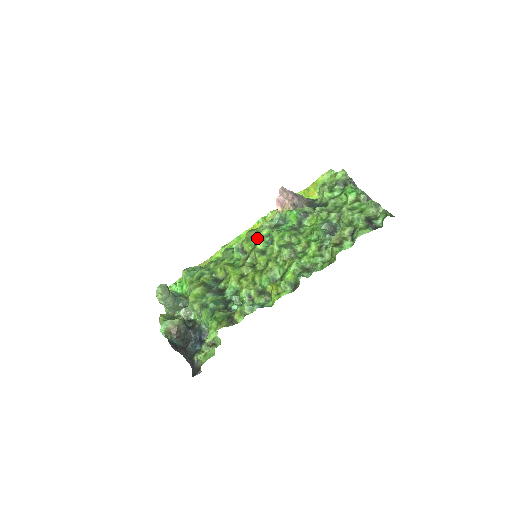
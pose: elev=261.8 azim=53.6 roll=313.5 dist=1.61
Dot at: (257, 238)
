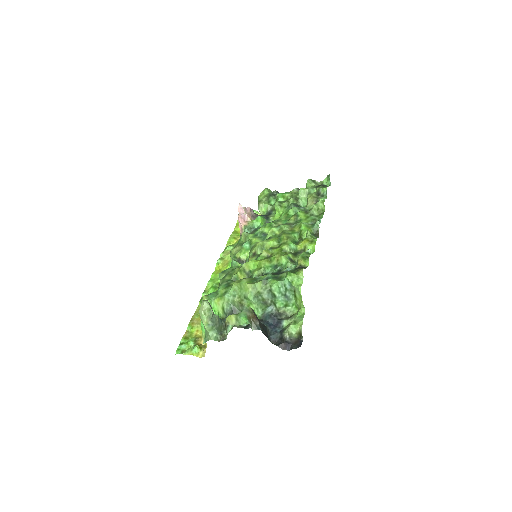
Dot at: (249, 241)
